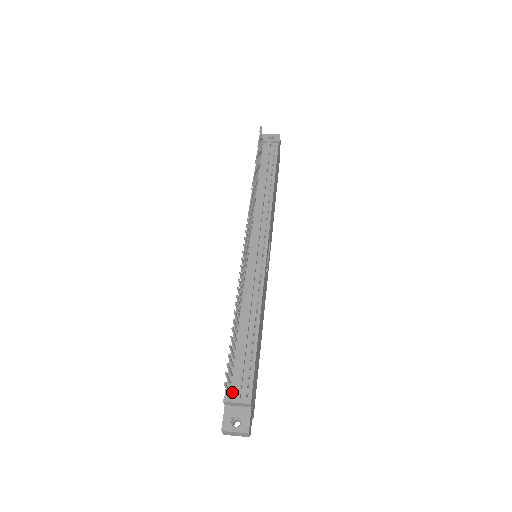
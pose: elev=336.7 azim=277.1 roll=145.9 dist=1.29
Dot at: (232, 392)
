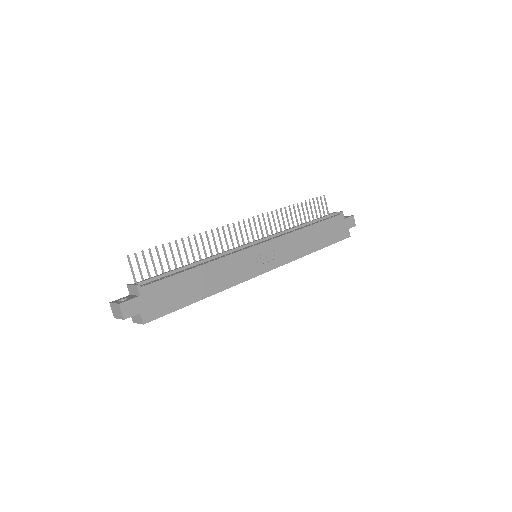
Dot at: occluded
